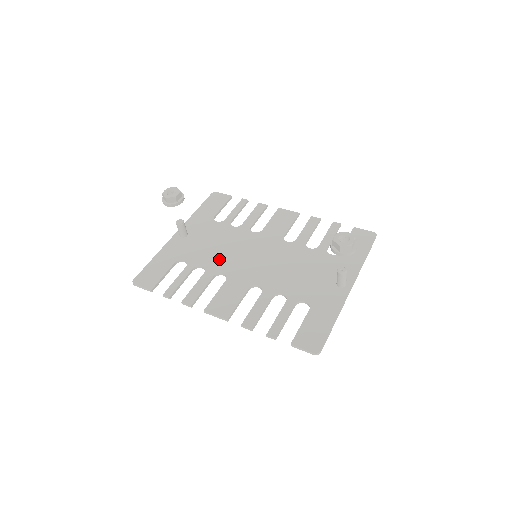
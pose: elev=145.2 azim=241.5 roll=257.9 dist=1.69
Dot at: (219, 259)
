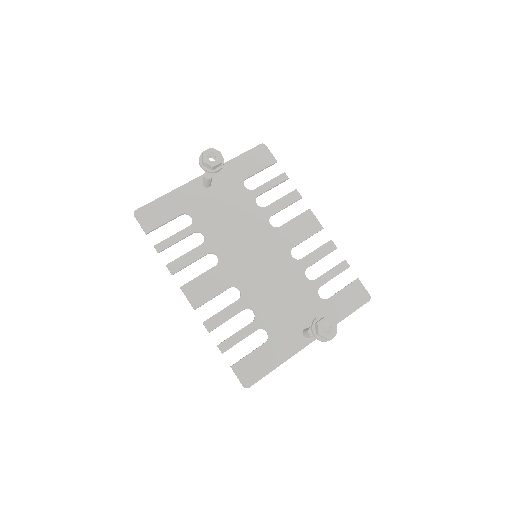
Dot at: (223, 237)
